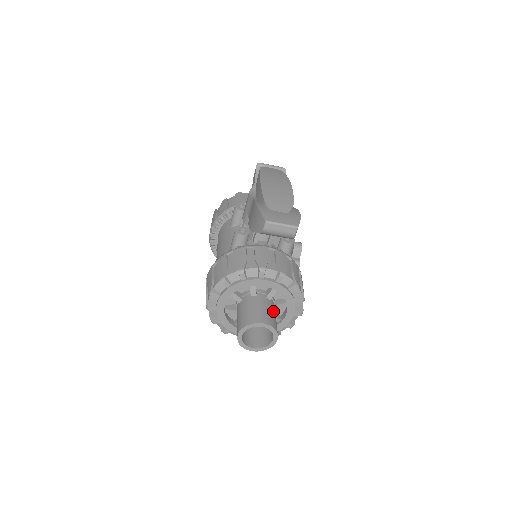
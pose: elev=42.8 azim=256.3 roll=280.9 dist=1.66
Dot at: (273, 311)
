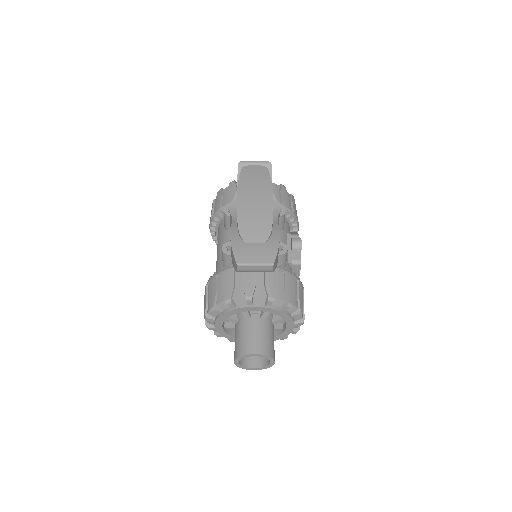
Dot at: (268, 332)
